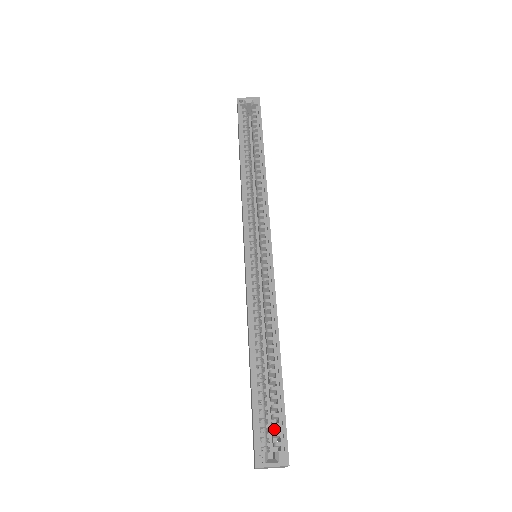
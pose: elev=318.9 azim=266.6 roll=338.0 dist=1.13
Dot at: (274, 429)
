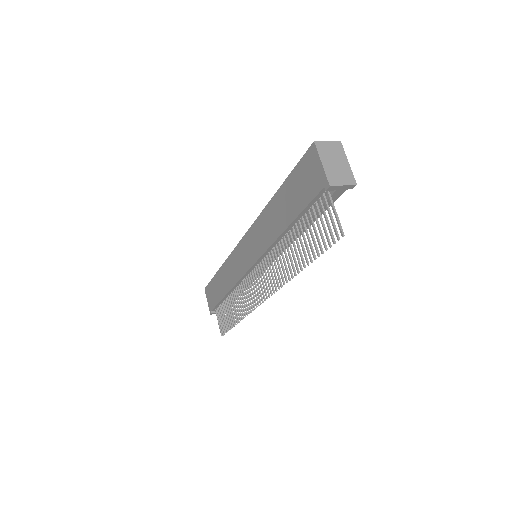
Dot at: occluded
